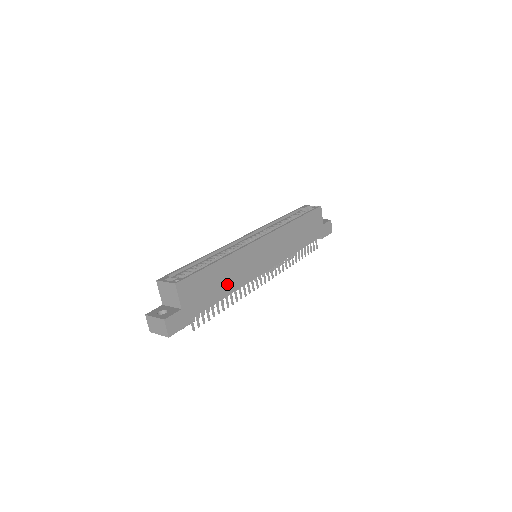
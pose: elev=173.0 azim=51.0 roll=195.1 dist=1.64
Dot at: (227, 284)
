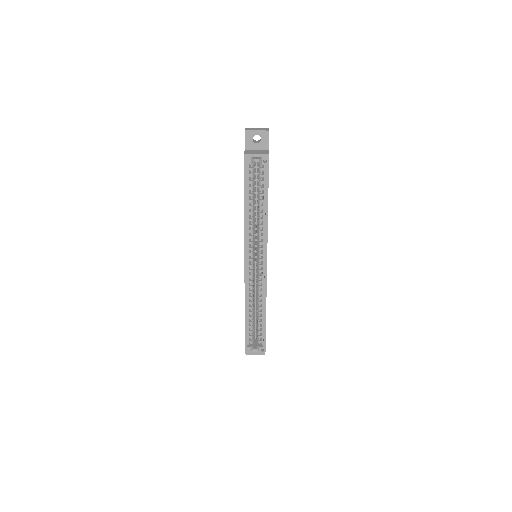
Dot at: occluded
